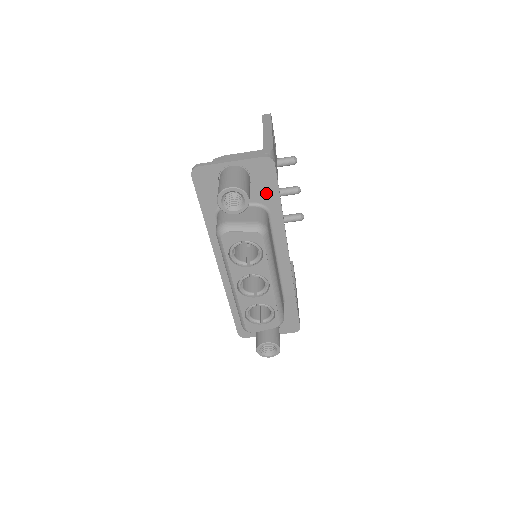
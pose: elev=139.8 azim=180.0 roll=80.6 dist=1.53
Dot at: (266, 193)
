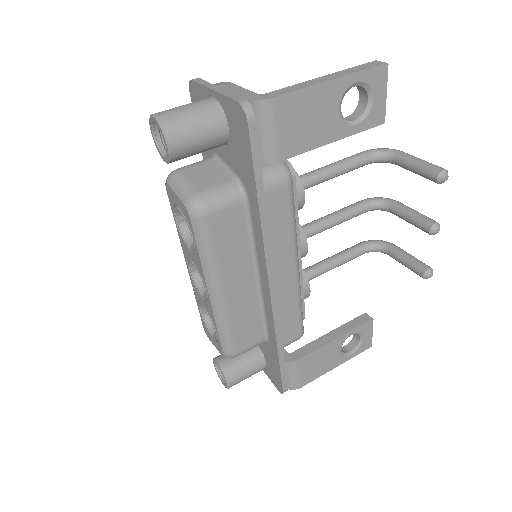
Dot at: (244, 166)
